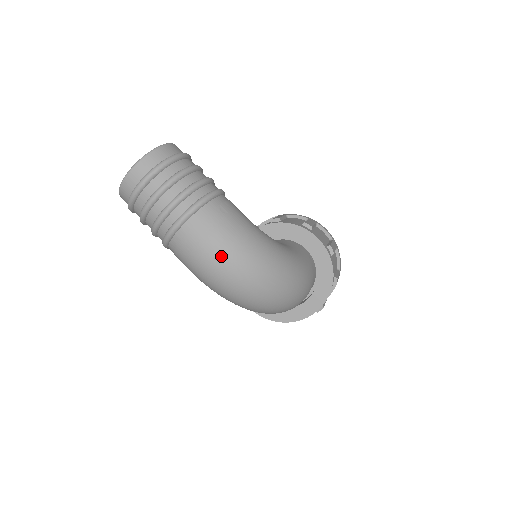
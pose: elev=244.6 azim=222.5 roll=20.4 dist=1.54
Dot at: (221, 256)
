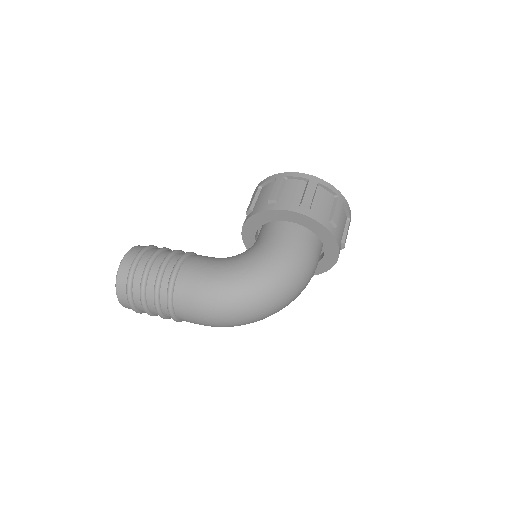
Dot at: (213, 318)
